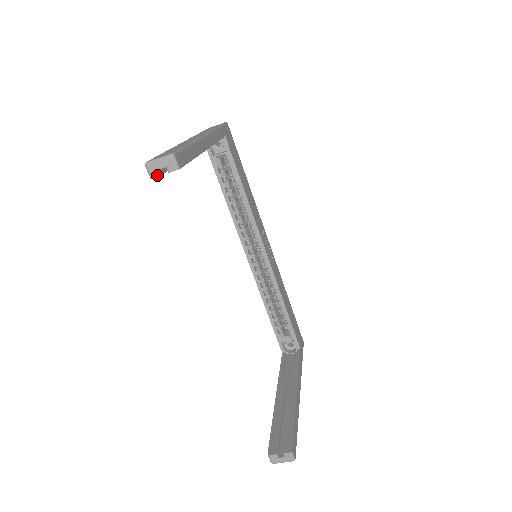
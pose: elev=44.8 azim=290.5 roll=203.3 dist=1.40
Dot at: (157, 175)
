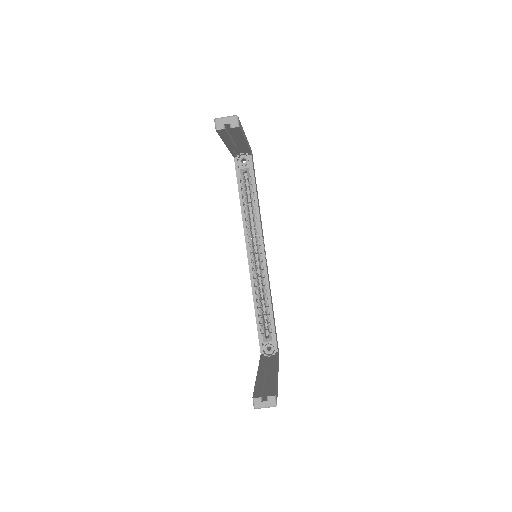
Dot at: (222, 128)
